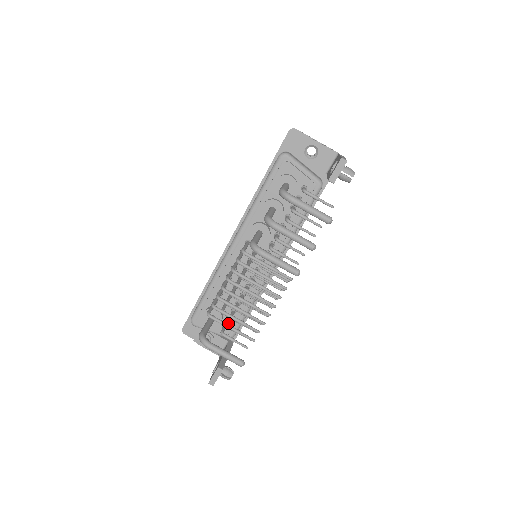
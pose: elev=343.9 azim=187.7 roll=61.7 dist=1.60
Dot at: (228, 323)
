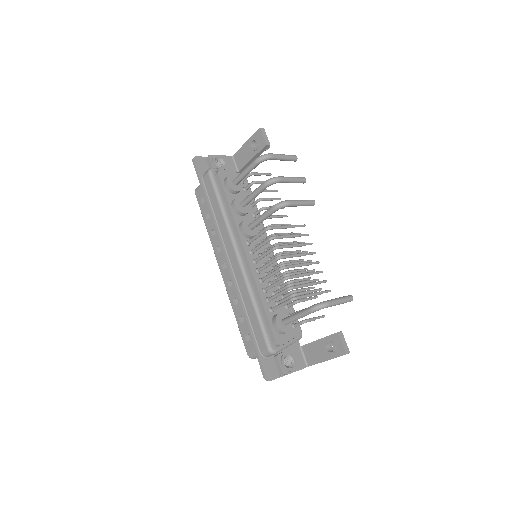
Dot at: occluded
